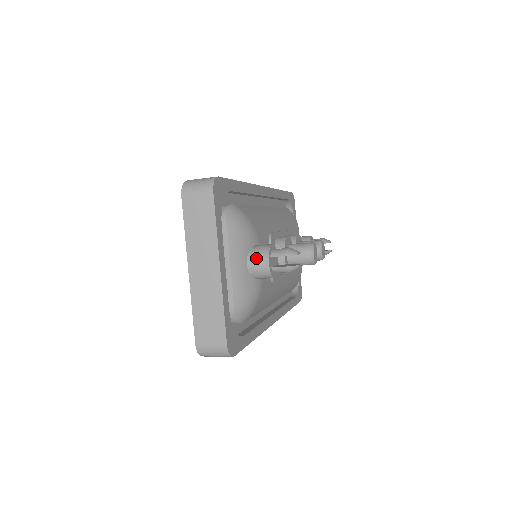
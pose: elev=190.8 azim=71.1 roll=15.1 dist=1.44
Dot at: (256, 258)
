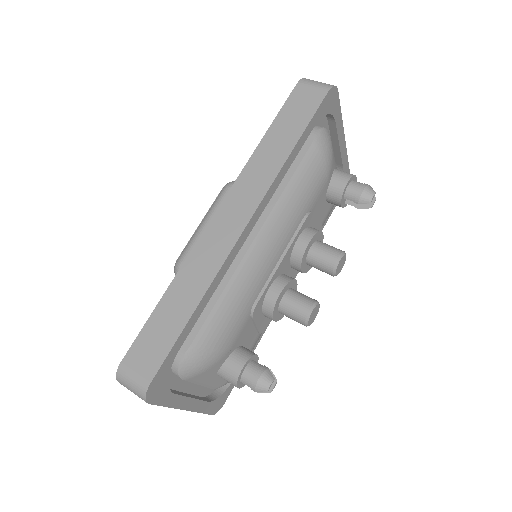
Dot at: occluded
